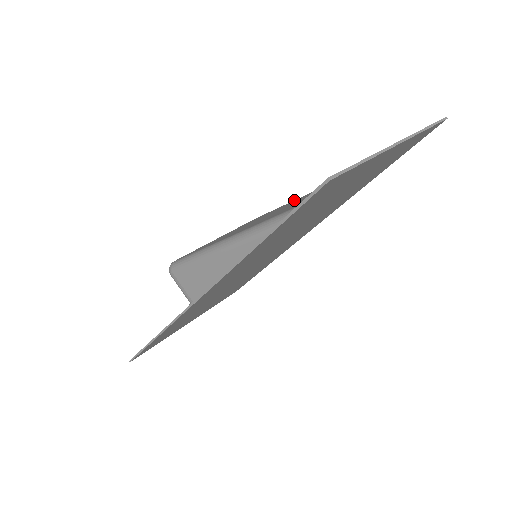
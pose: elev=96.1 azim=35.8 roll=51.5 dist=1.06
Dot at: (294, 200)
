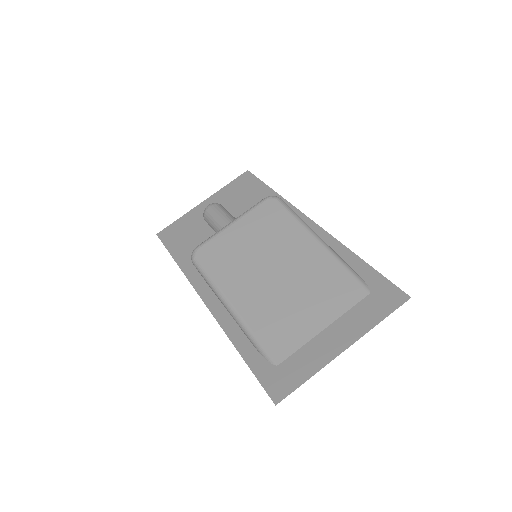
Dot at: (299, 228)
